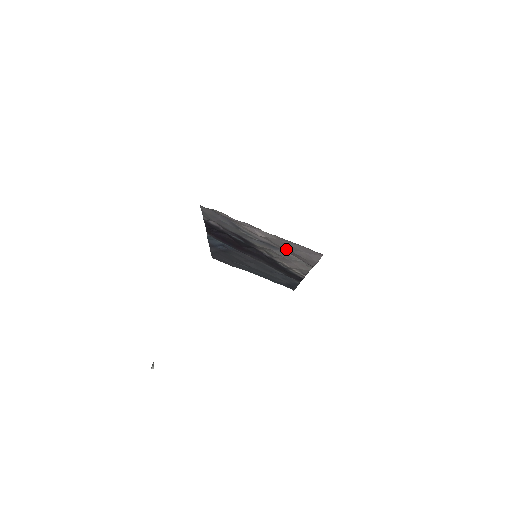
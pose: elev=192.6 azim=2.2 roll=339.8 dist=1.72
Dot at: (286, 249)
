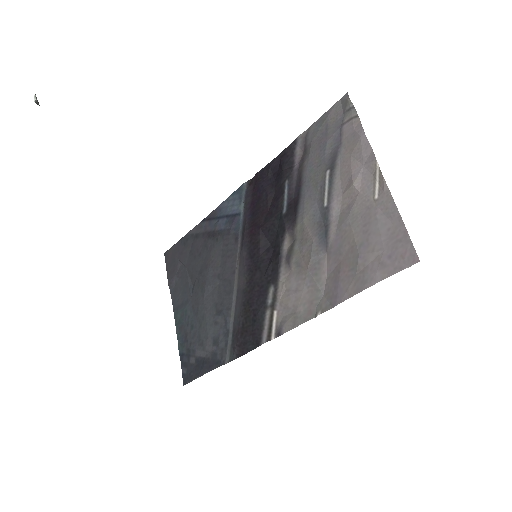
Dot at: (348, 241)
